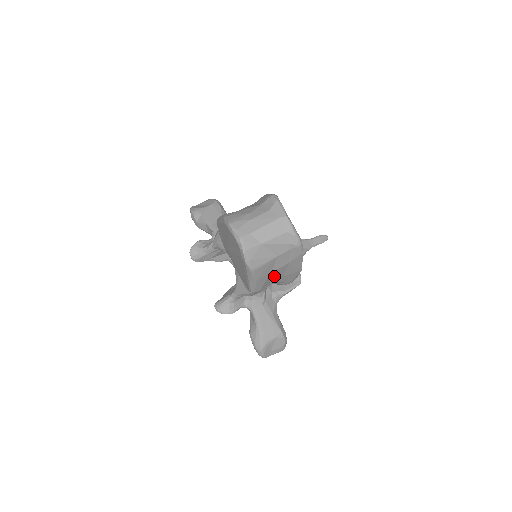
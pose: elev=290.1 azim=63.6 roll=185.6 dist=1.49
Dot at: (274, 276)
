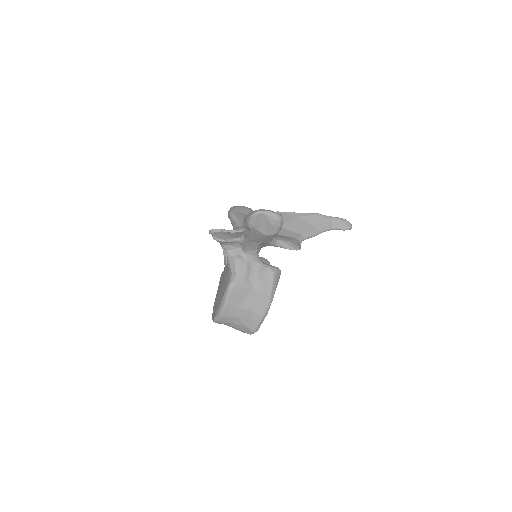
Dot at: occluded
